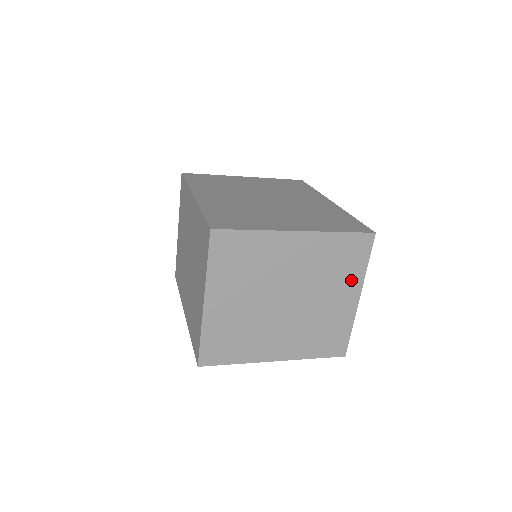
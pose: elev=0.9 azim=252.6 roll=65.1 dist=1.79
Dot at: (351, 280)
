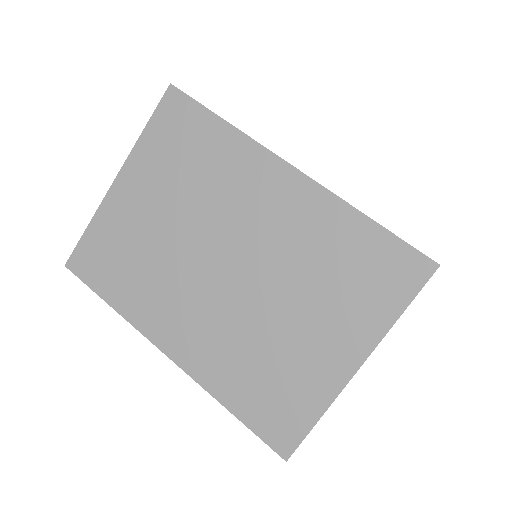
Dot at: occluded
